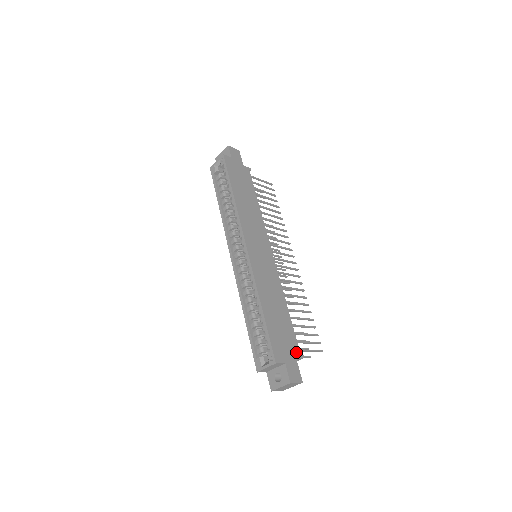
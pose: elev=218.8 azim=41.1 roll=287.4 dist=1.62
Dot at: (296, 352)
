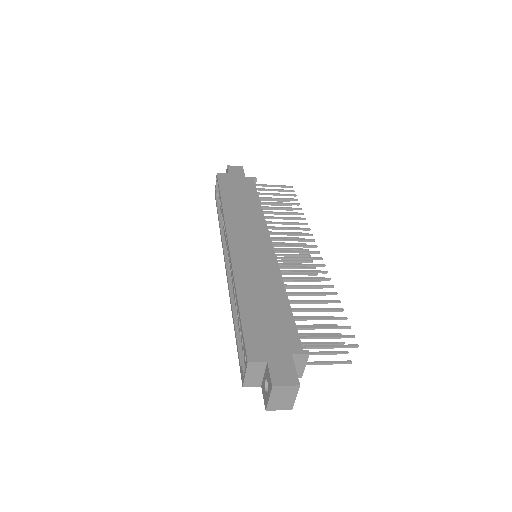
Dot at: (293, 347)
